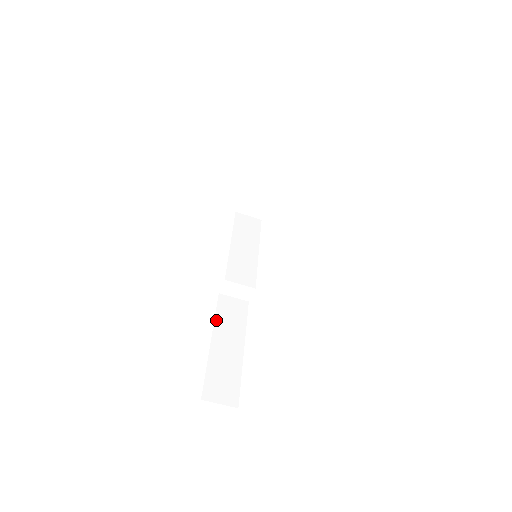
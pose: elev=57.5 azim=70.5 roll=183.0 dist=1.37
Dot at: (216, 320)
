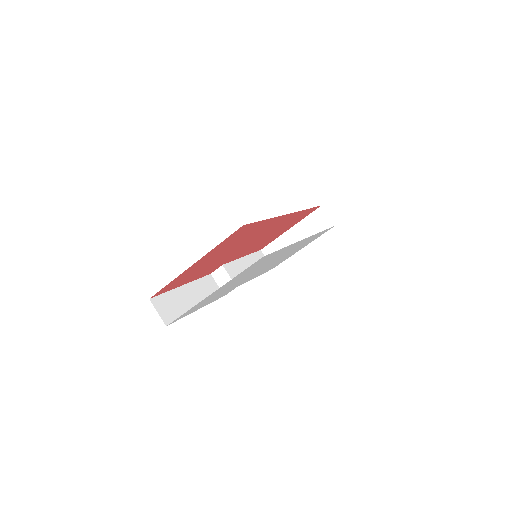
Dot at: (196, 281)
